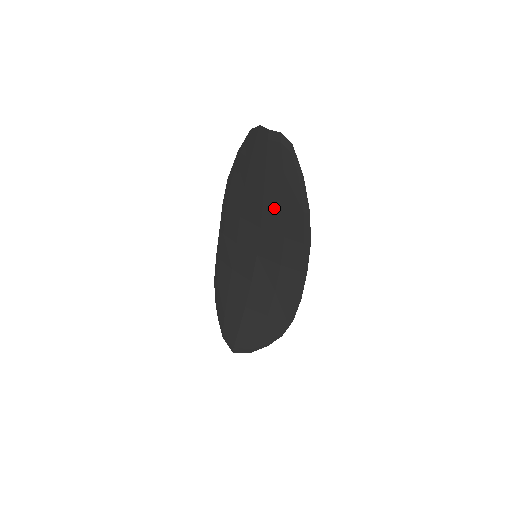
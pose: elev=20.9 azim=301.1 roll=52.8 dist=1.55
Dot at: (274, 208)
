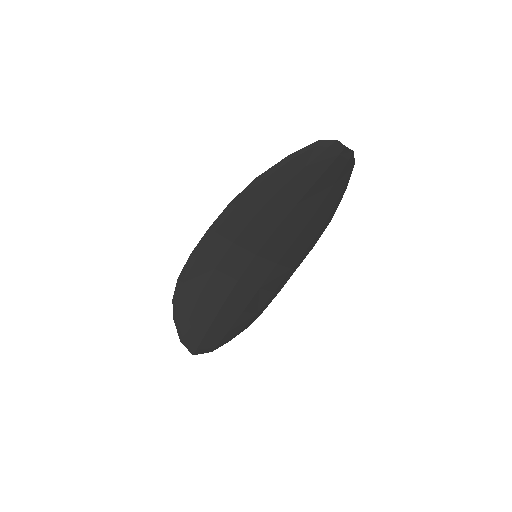
Dot at: (303, 213)
